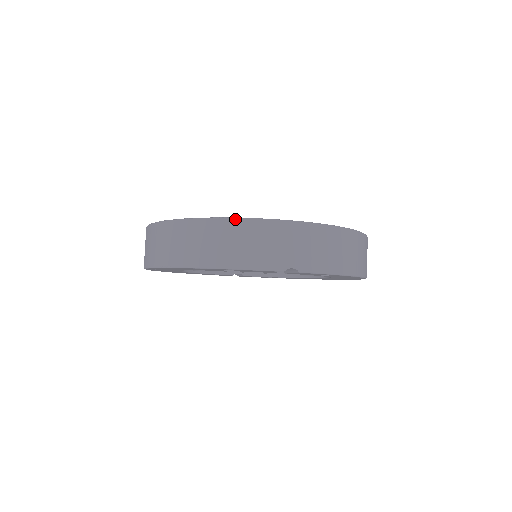
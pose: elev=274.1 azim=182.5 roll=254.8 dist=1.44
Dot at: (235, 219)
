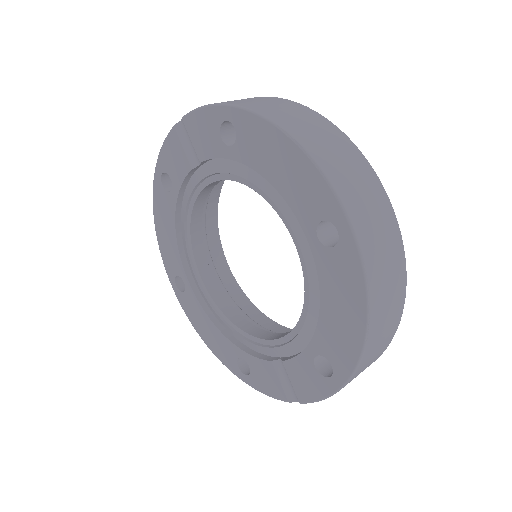
Dot at: occluded
